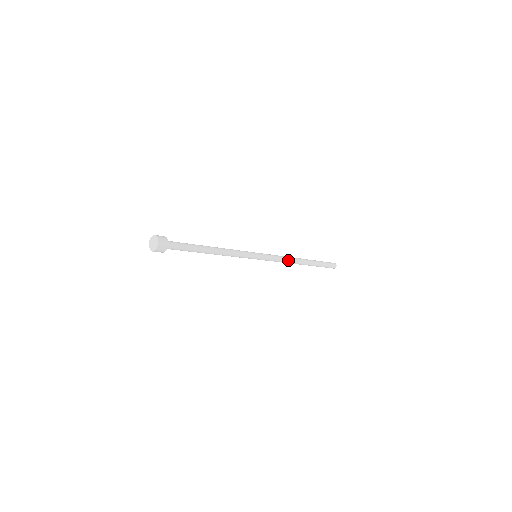
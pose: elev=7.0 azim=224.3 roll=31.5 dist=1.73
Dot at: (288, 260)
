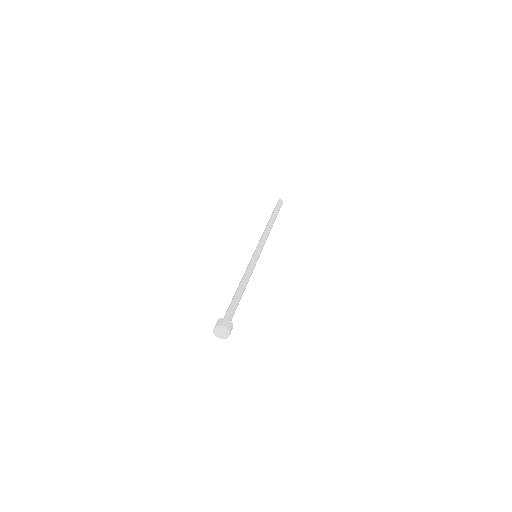
Dot at: (268, 234)
